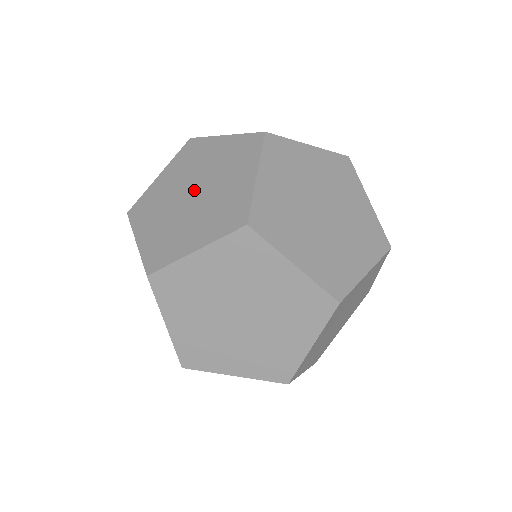
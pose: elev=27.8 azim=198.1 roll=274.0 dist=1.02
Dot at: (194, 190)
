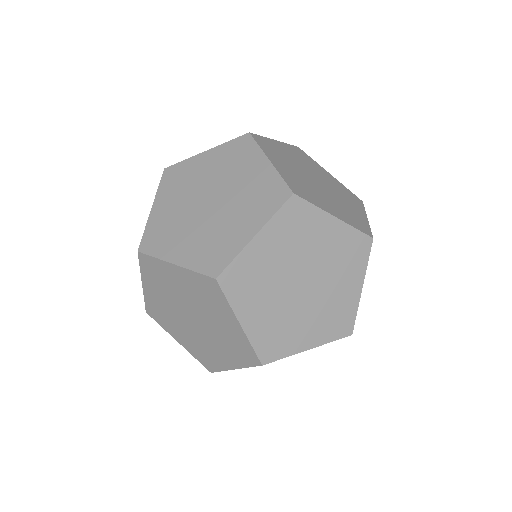
Dot at: occluded
